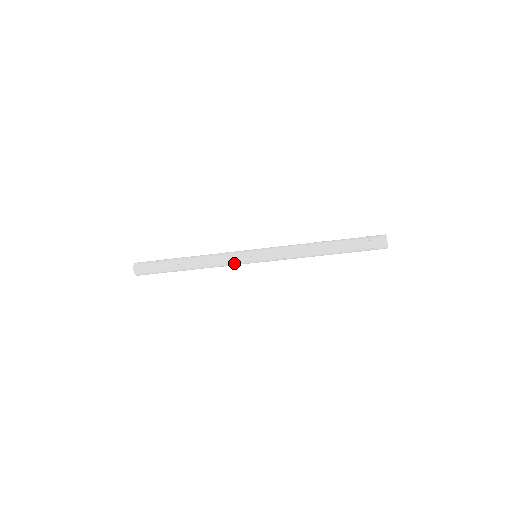
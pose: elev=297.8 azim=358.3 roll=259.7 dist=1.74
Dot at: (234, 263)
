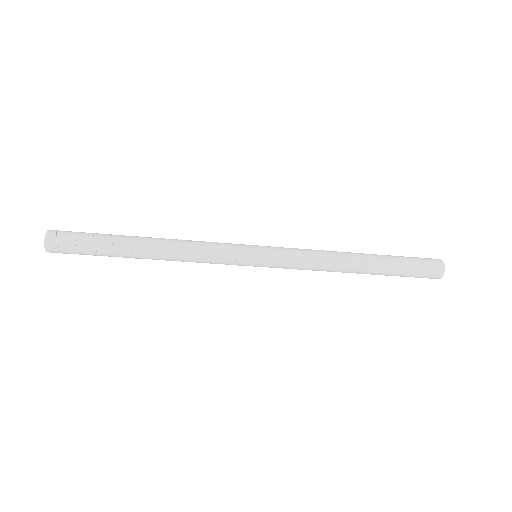
Dot at: (222, 254)
